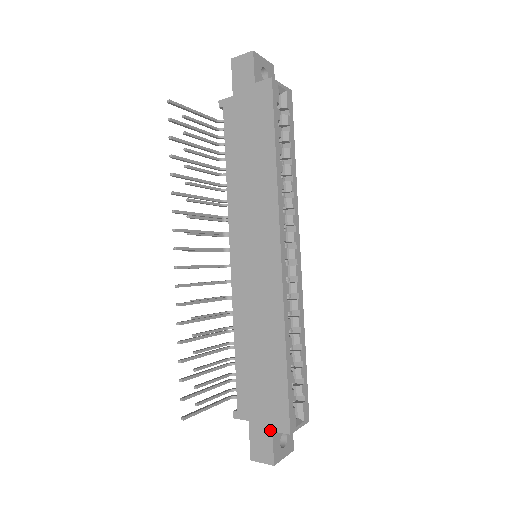
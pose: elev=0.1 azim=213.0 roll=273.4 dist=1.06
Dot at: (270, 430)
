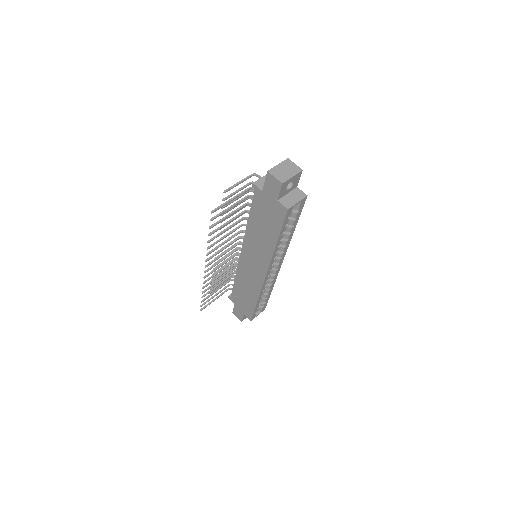
Dot at: (243, 314)
